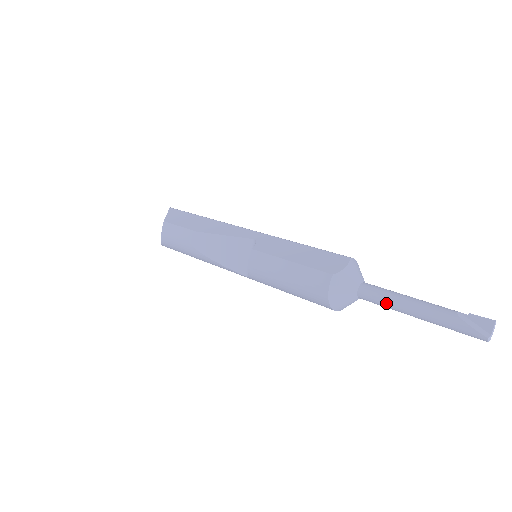
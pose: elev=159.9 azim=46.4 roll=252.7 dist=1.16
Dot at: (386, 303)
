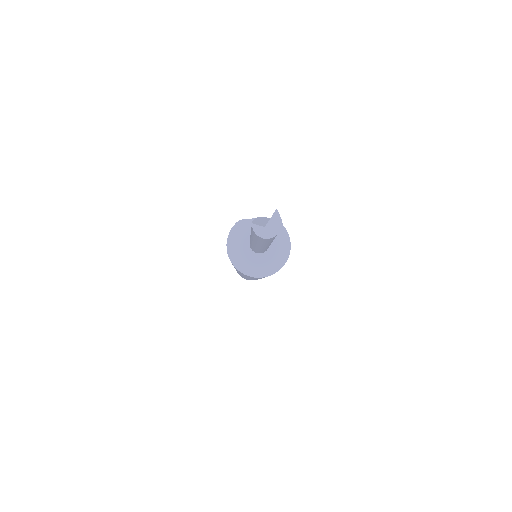
Dot at: occluded
